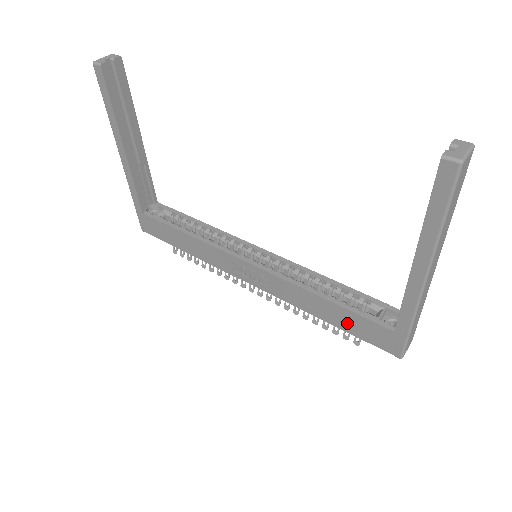
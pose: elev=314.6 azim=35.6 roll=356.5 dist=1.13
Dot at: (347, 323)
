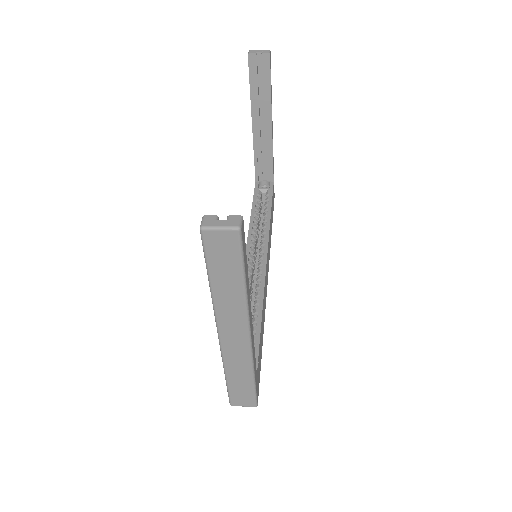
Dot at: occluded
